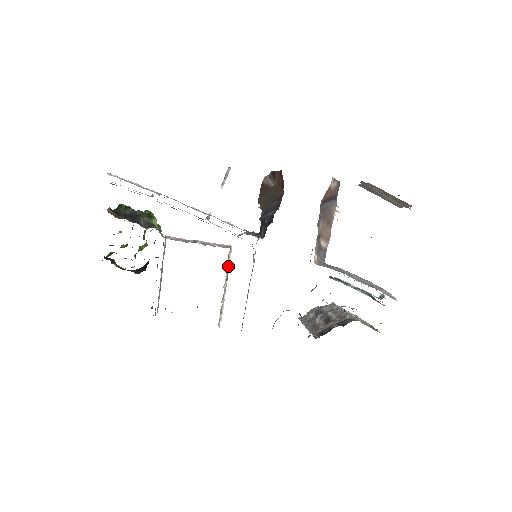
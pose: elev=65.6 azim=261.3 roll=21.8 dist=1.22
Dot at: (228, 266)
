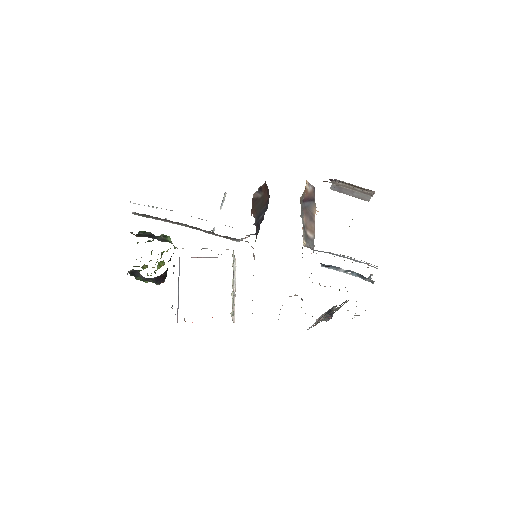
Dot at: (235, 274)
